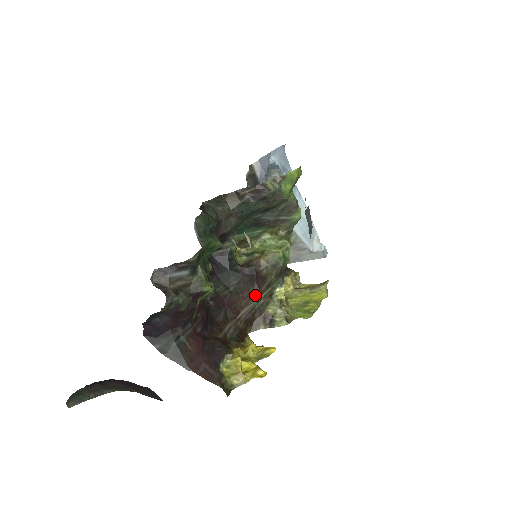
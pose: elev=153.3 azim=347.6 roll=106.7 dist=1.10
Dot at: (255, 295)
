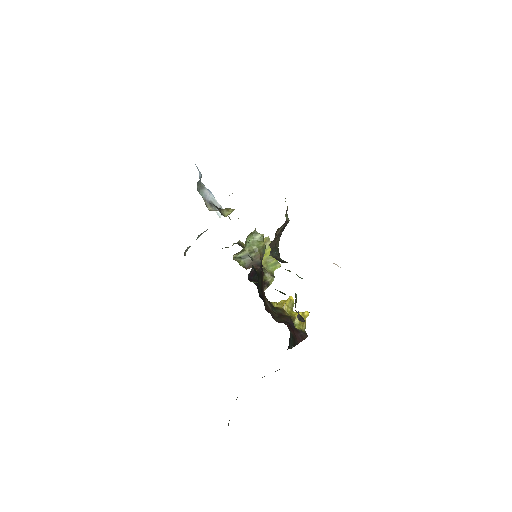
Dot at: occluded
